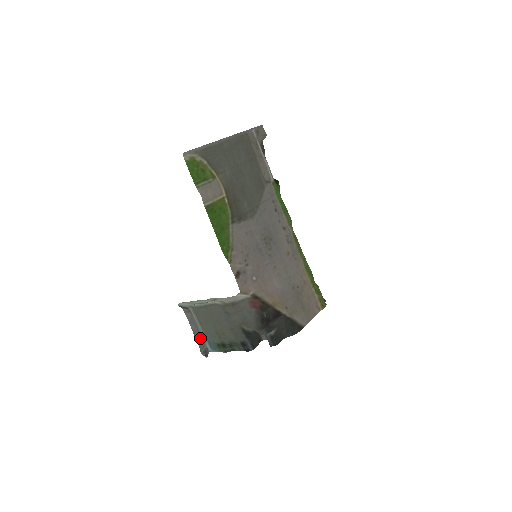
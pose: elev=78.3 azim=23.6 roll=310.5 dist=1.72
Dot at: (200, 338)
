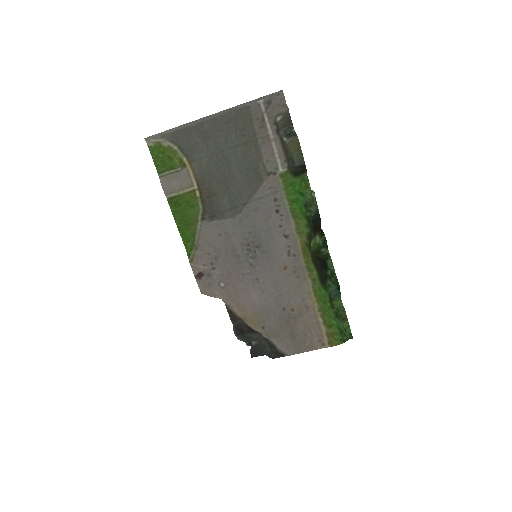
Dot at: occluded
